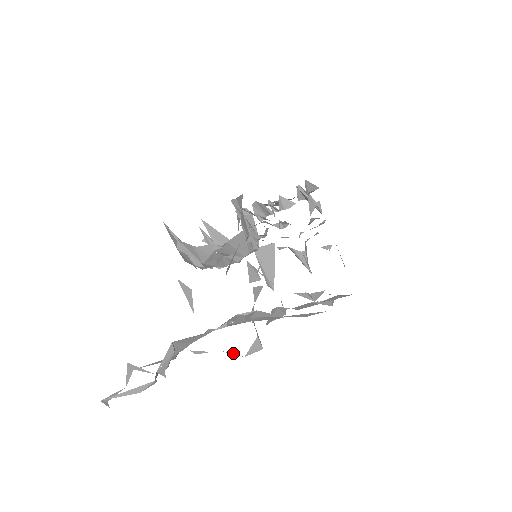
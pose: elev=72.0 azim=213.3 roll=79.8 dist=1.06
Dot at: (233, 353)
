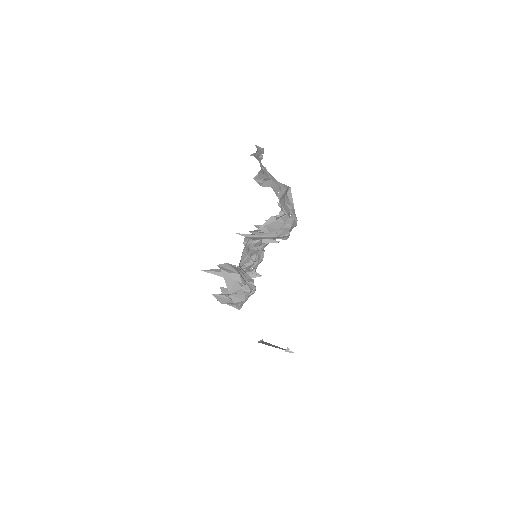
Dot at: (288, 219)
